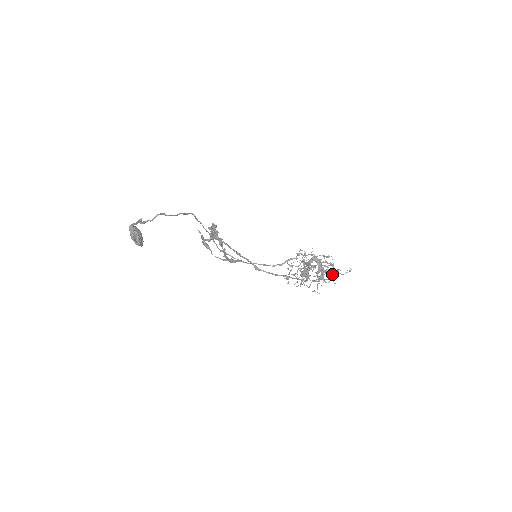
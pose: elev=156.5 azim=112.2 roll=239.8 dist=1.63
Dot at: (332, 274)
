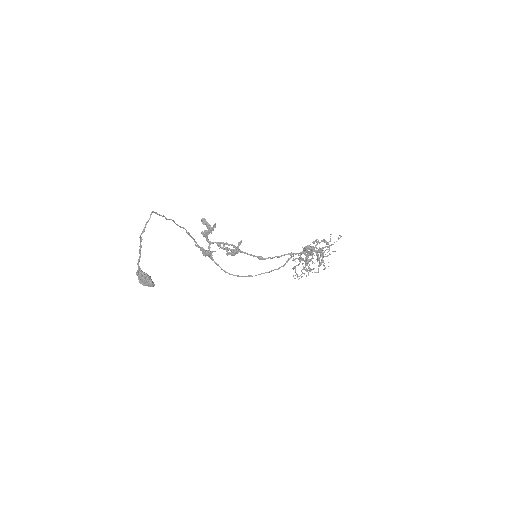
Dot at: occluded
